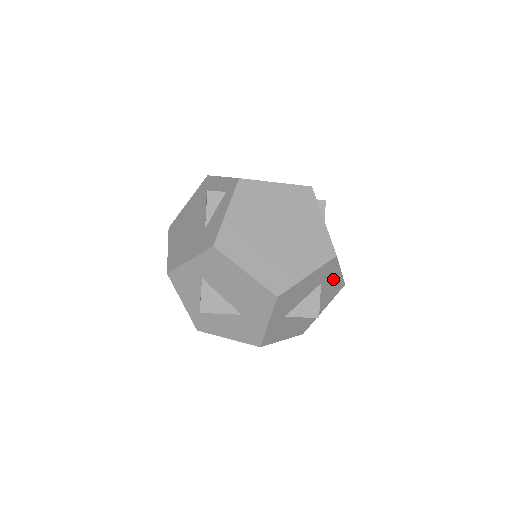
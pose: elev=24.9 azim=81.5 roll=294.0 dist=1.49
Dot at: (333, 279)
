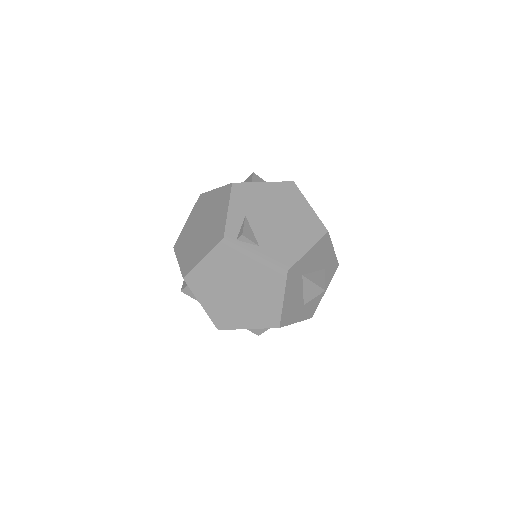
Dot at: (310, 257)
